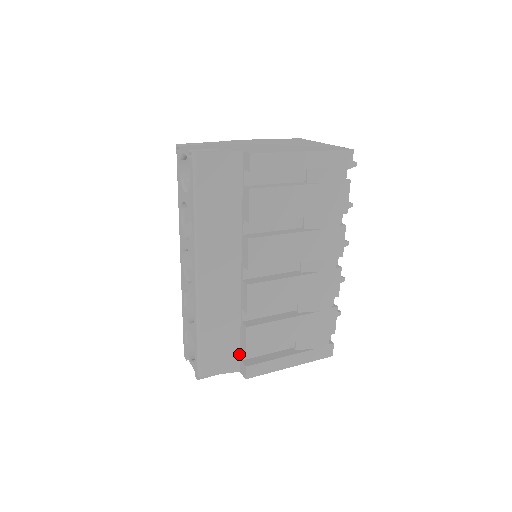
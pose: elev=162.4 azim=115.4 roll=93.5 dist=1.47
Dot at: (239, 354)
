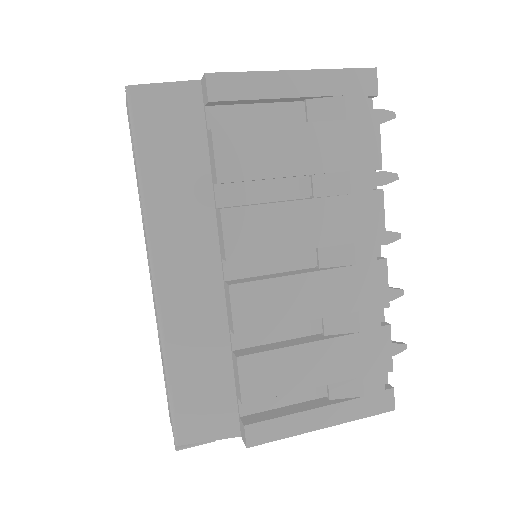
Dot at: (236, 406)
